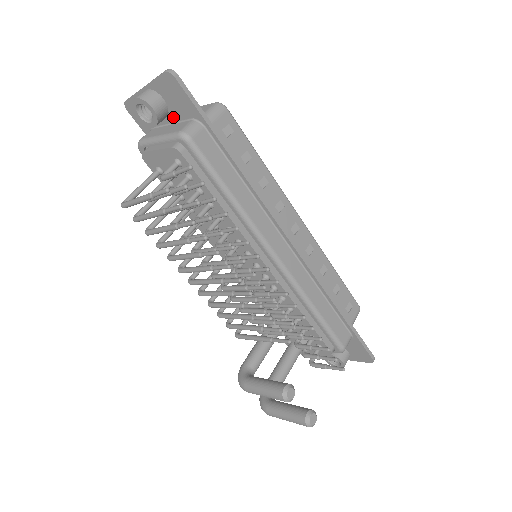
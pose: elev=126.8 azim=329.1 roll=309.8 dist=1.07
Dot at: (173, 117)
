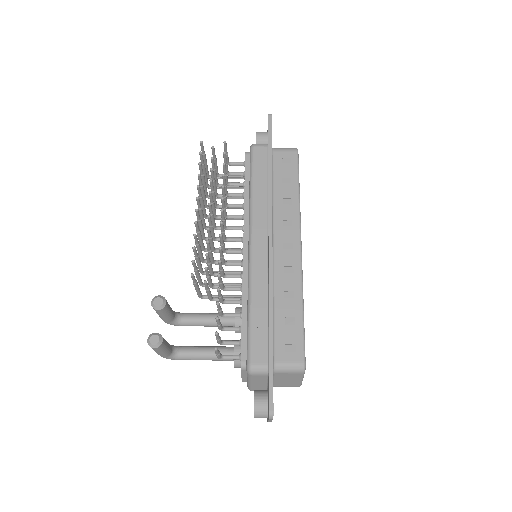
Dot at: occluded
